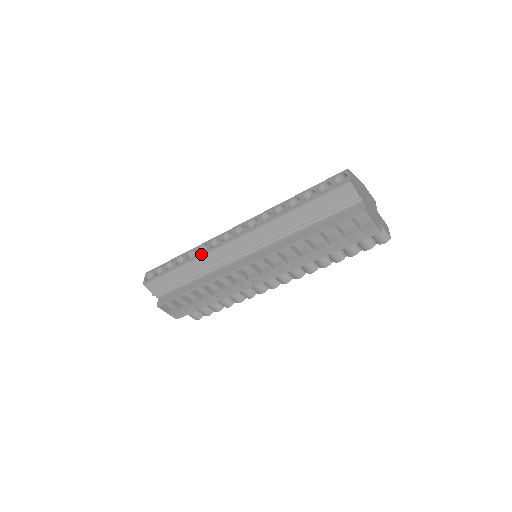
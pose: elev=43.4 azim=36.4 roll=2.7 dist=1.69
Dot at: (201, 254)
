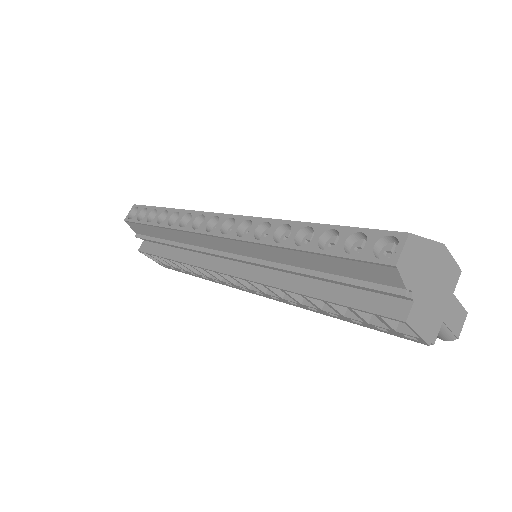
Dot at: (179, 229)
